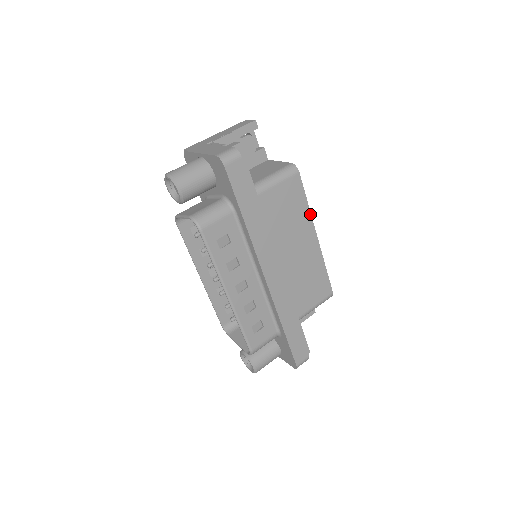
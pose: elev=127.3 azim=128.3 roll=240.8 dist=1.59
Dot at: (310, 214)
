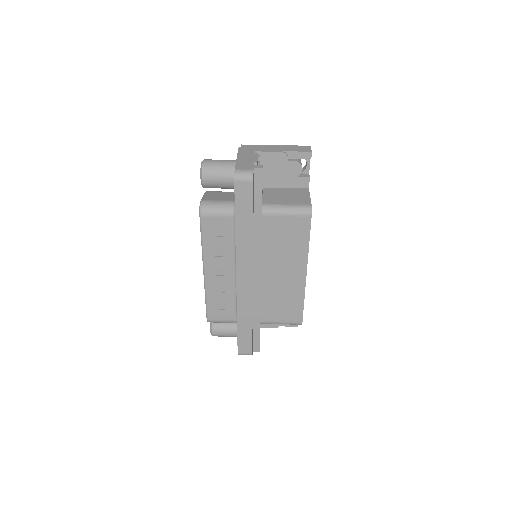
Dot at: (307, 253)
